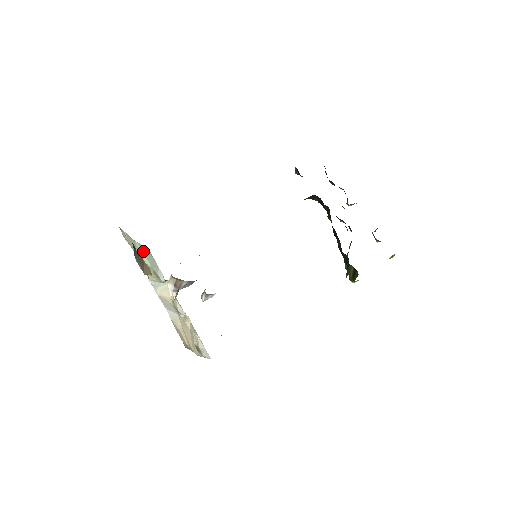
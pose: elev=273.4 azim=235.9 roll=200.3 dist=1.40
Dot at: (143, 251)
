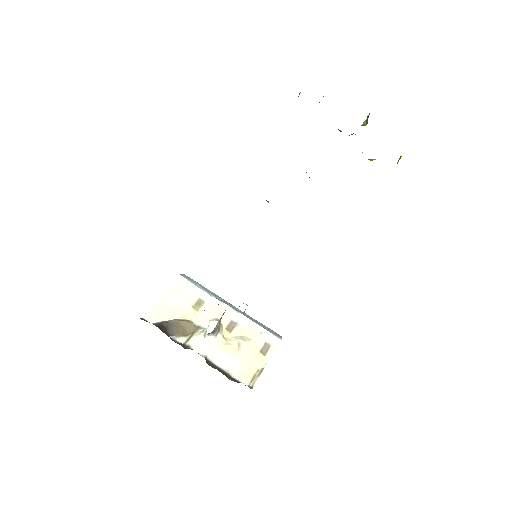
Dot at: (174, 294)
